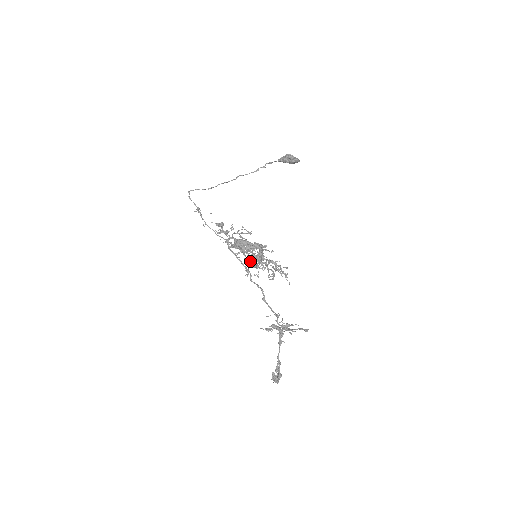
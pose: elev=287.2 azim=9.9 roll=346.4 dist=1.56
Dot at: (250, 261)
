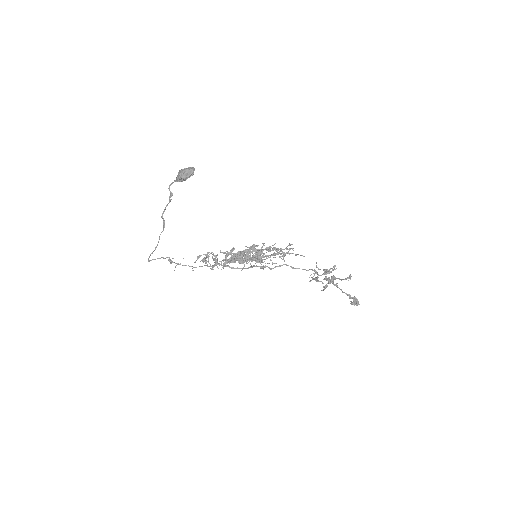
Dot at: (256, 261)
